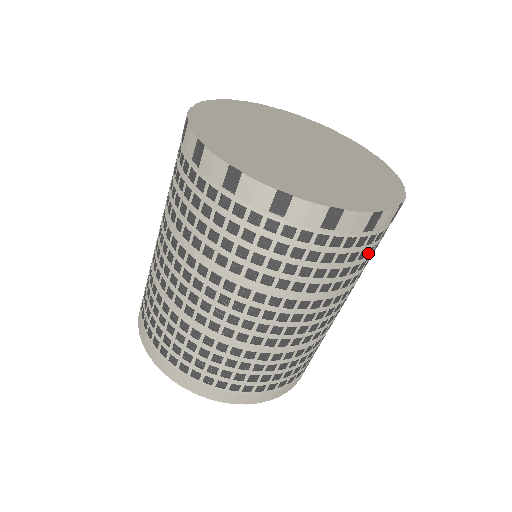
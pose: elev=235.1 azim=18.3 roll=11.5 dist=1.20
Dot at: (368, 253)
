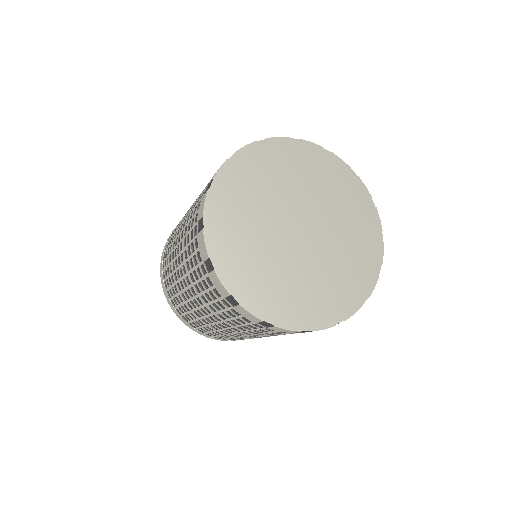
Dot at: occluded
